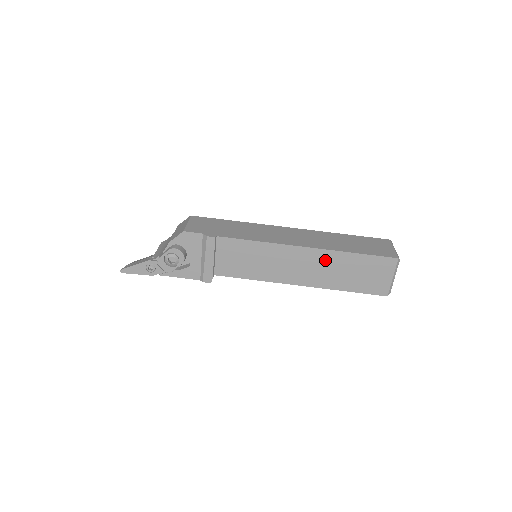
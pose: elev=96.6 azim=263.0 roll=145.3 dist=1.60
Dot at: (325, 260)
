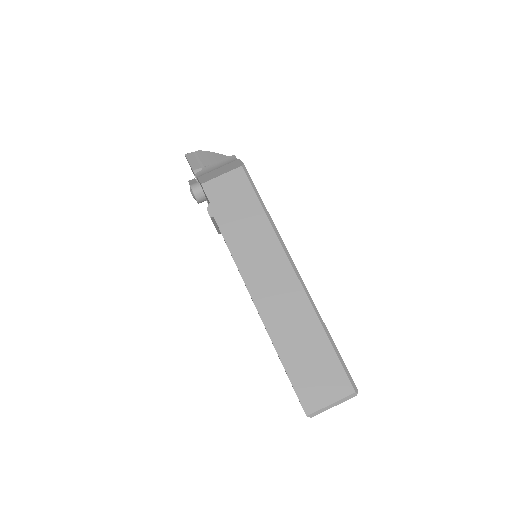
Dot at: occluded
